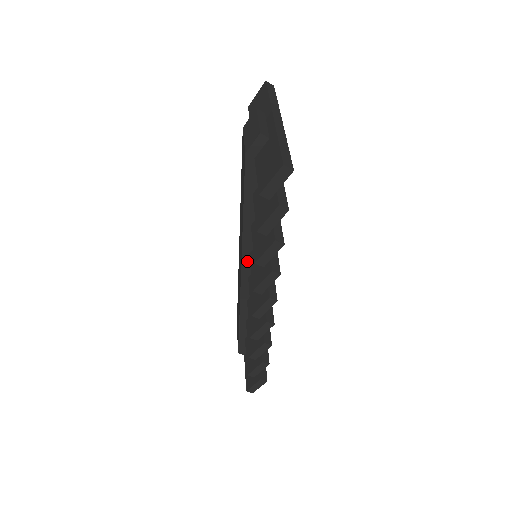
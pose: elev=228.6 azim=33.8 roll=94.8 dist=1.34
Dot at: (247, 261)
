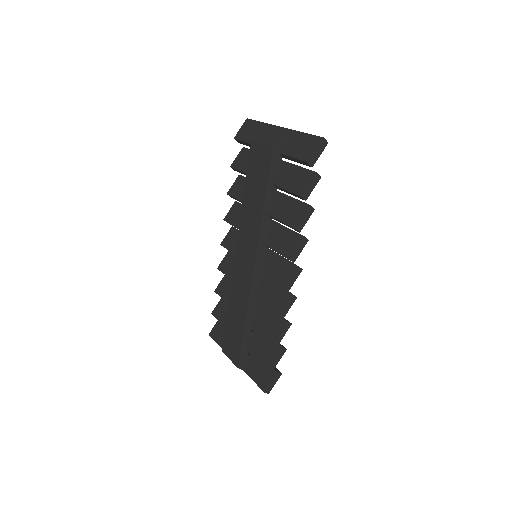
Dot at: (260, 253)
